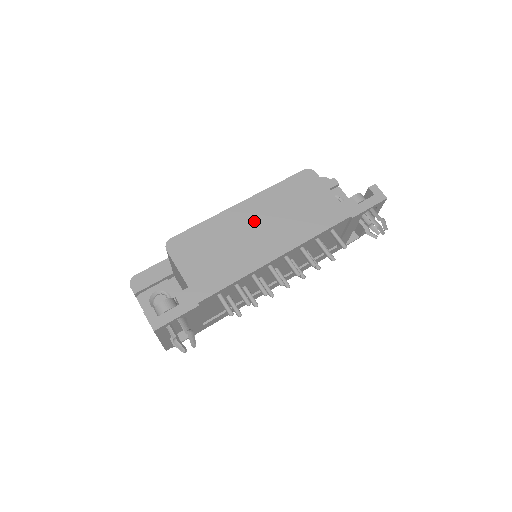
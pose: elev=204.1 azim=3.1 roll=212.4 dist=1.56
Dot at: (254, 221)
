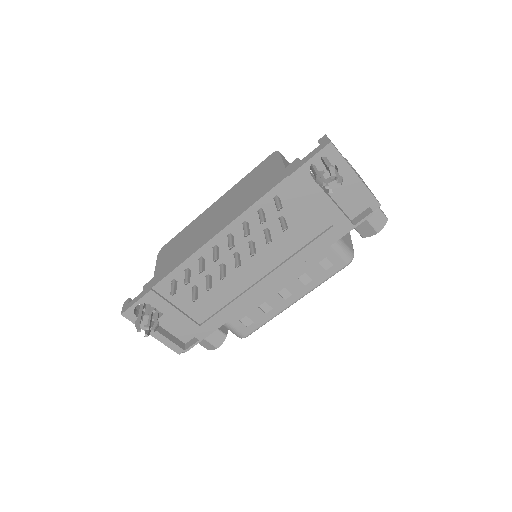
Dot at: (215, 213)
